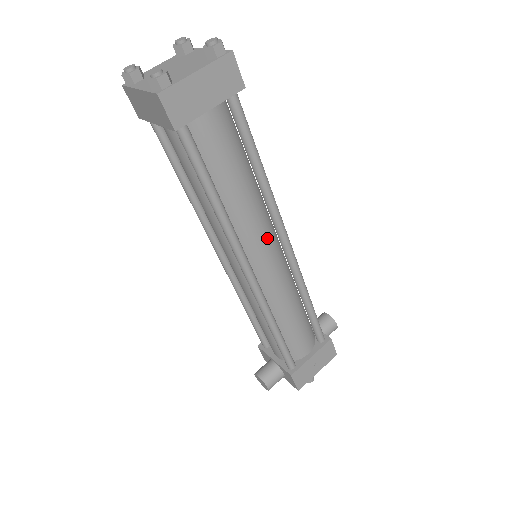
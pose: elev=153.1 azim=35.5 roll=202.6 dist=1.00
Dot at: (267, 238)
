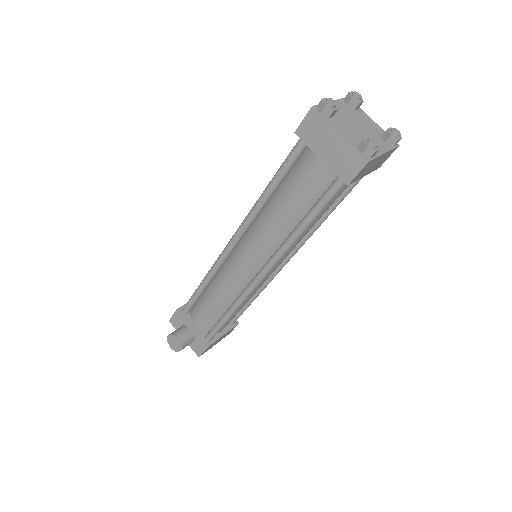
Dot at: occluded
